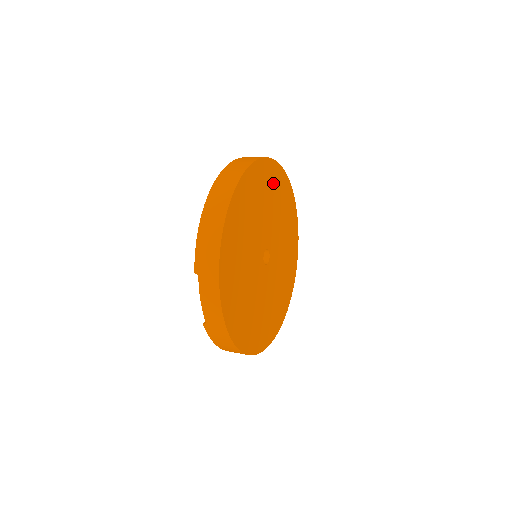
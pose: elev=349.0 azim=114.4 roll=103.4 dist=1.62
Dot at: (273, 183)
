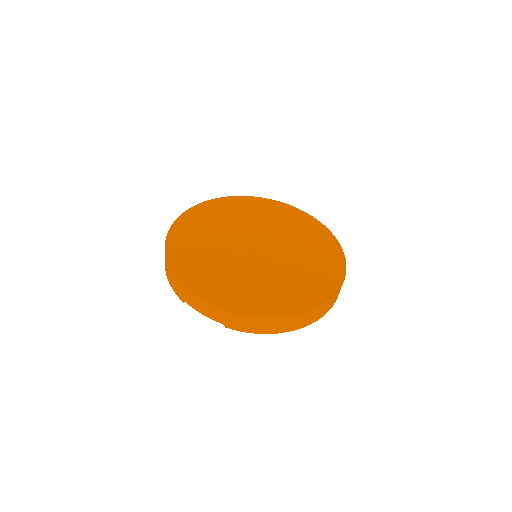
Dot at: (224, 210)
